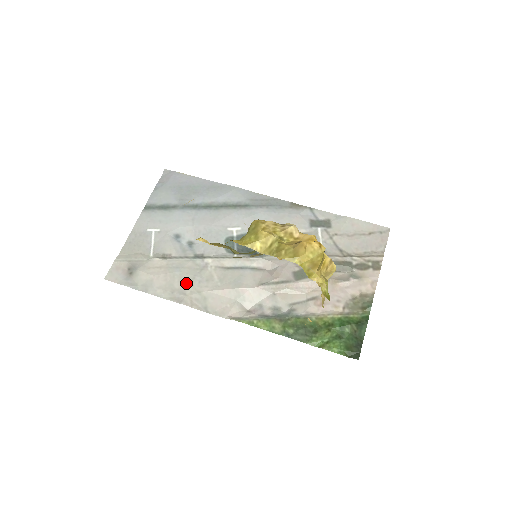
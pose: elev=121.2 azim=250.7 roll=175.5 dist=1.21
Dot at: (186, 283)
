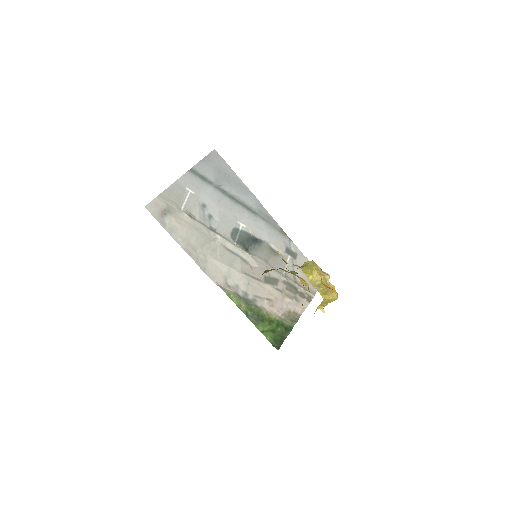
Dot at: (199, 244)
